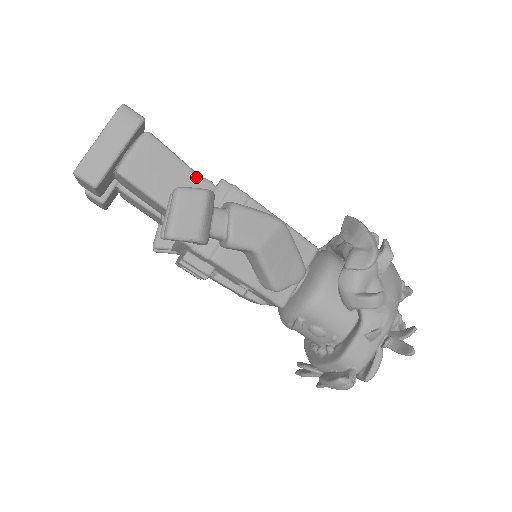
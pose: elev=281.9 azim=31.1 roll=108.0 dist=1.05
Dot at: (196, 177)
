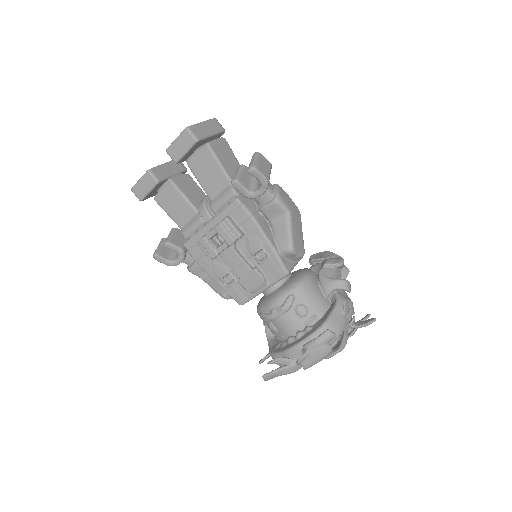
Dot at: occluded
